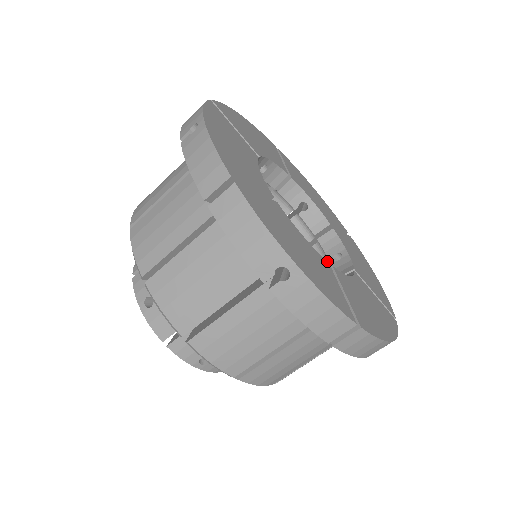
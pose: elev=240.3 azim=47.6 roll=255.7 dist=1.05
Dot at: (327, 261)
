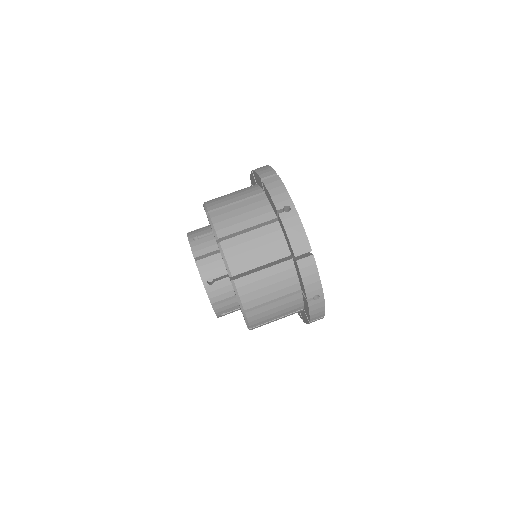
Dot at: occluded
